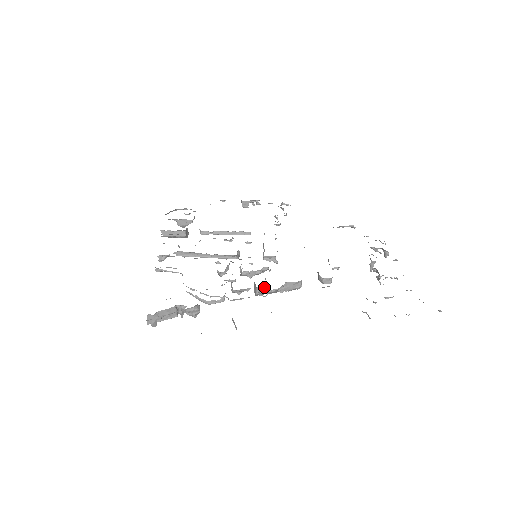
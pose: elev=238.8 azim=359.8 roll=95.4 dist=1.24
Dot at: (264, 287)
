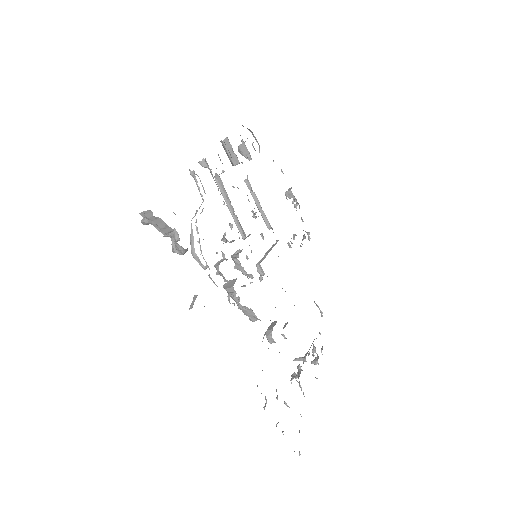
Dot at: occluded
